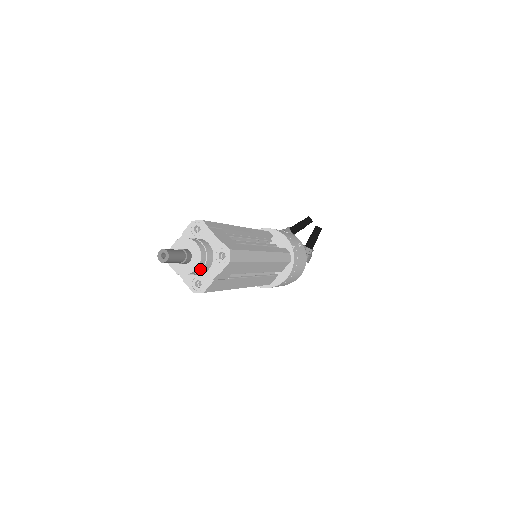
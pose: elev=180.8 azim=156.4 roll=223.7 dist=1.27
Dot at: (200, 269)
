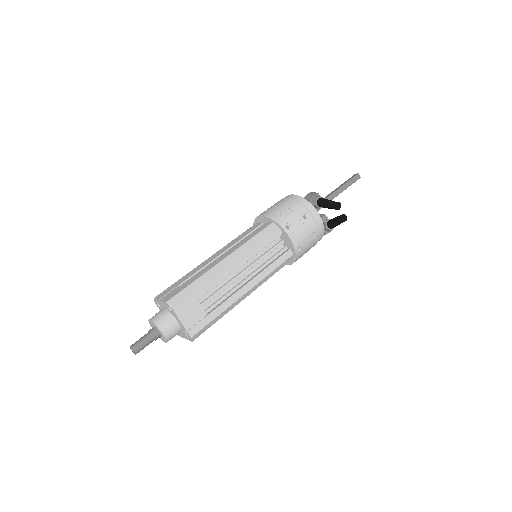
Dot at: occluded
